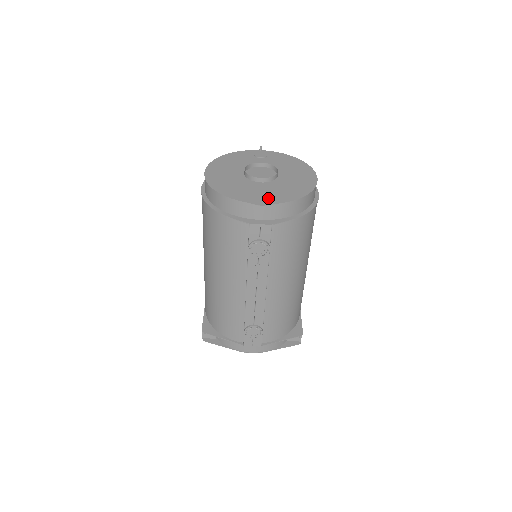
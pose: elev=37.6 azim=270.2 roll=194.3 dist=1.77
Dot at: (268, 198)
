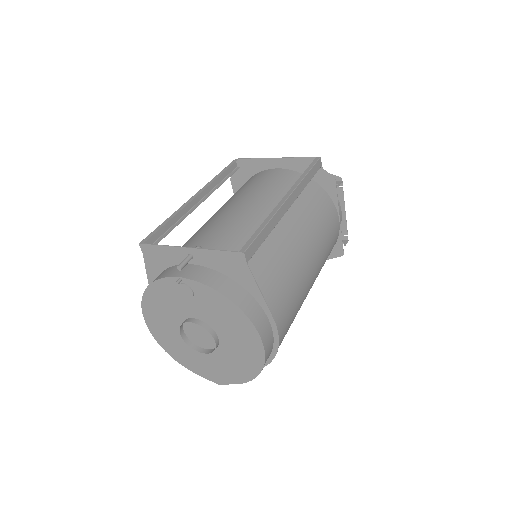
Dot at: (220, 376)
